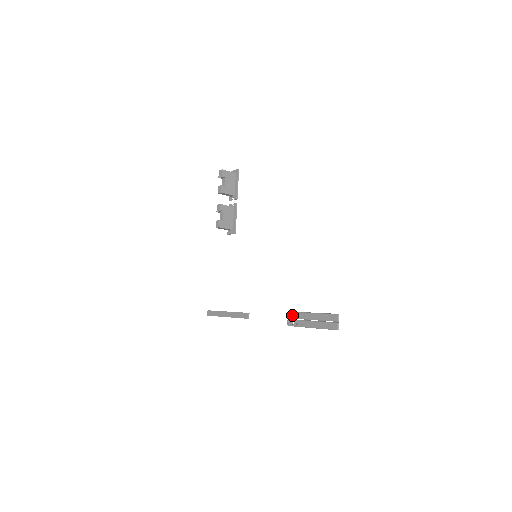
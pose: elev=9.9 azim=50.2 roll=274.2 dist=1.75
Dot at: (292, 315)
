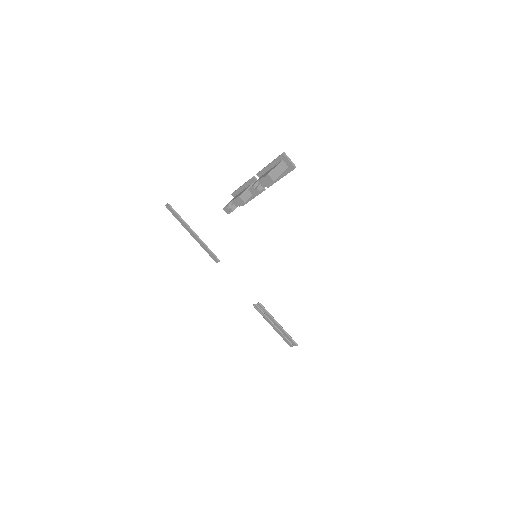
Dot at: (262, 307)
